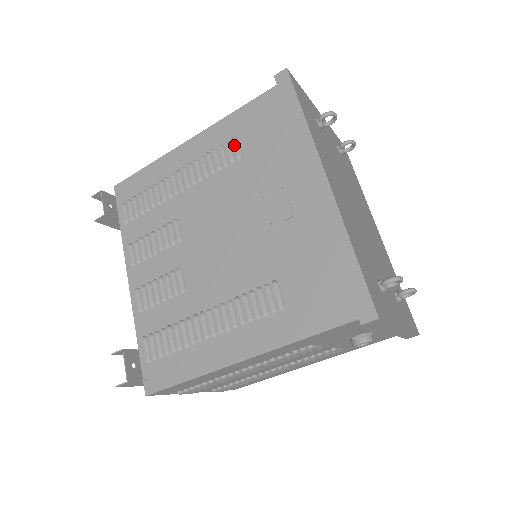
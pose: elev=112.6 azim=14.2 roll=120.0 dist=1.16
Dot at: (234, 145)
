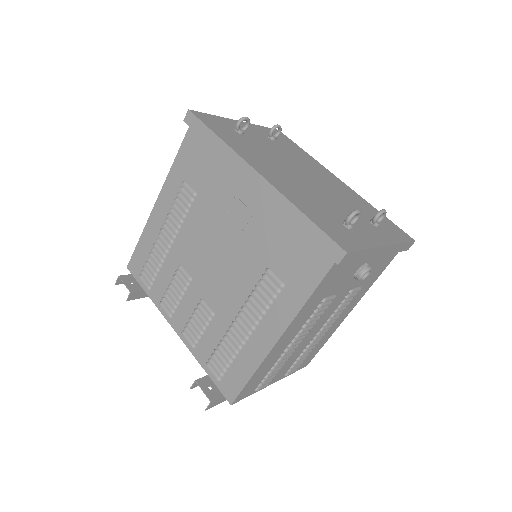
Dot at: (186, 187)
